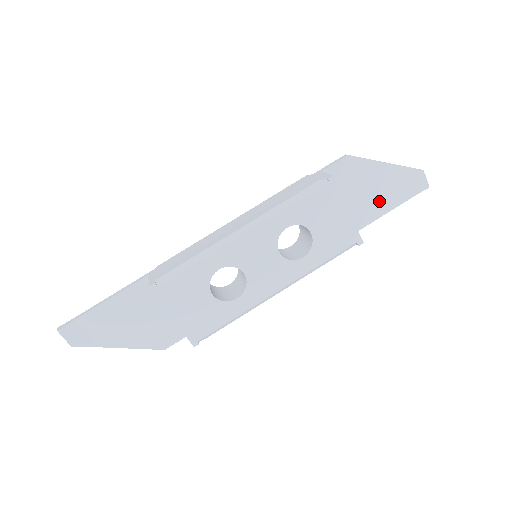
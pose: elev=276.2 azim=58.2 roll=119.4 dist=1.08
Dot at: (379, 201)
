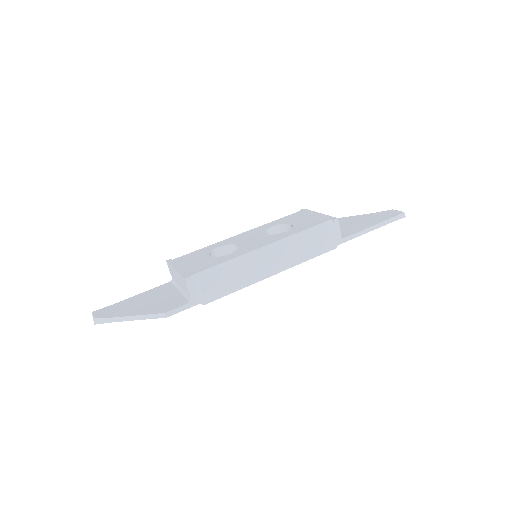
Dot at: (361, 225)
